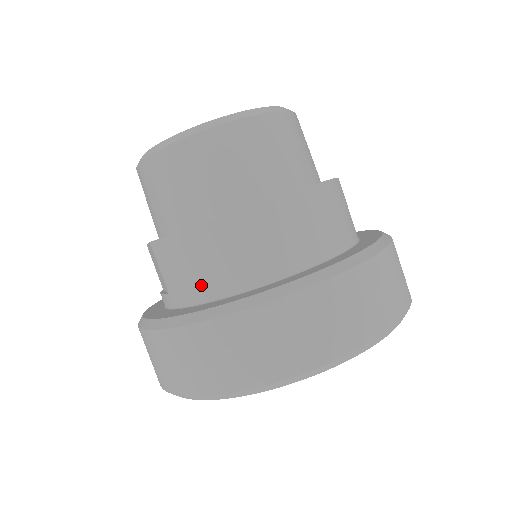
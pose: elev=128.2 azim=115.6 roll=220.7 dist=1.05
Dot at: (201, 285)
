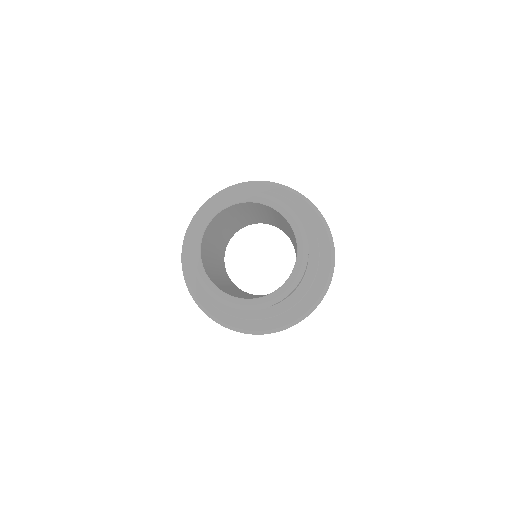
Dot at: occluded
